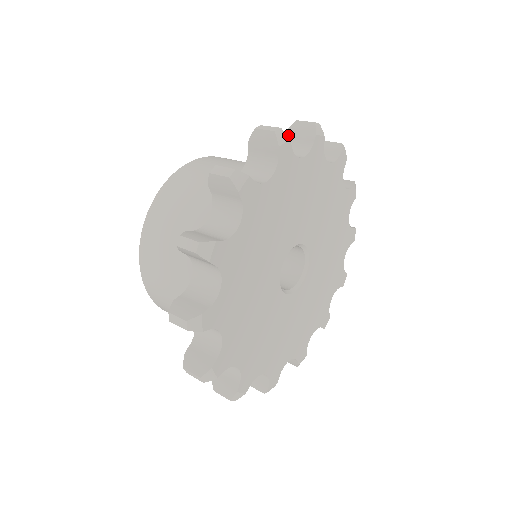
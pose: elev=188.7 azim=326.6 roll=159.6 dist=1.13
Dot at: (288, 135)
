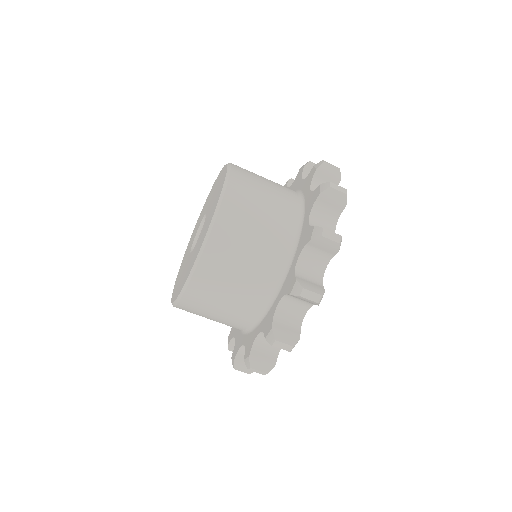
Dot at: (320, 198)
